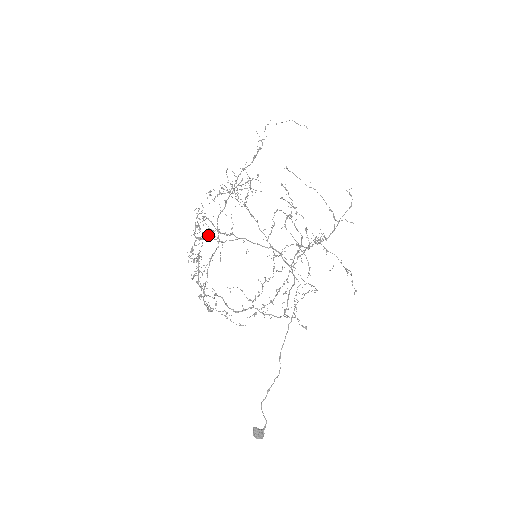
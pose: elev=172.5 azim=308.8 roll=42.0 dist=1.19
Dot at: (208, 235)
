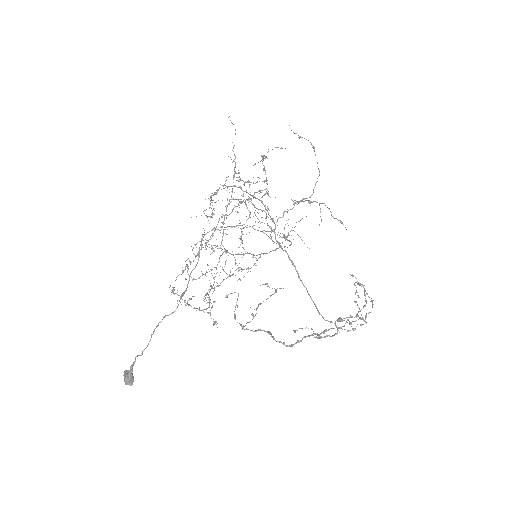
Dot at: (237, 268)
